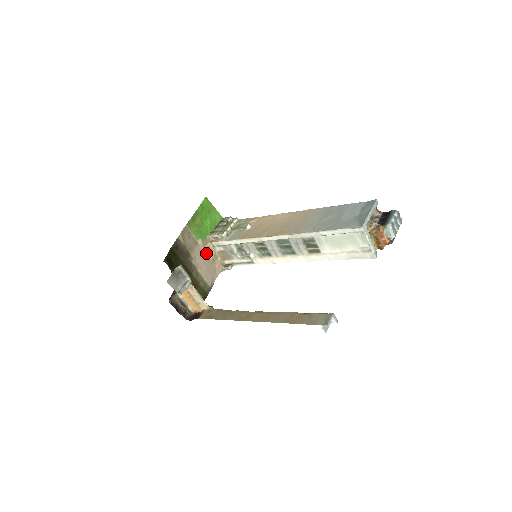
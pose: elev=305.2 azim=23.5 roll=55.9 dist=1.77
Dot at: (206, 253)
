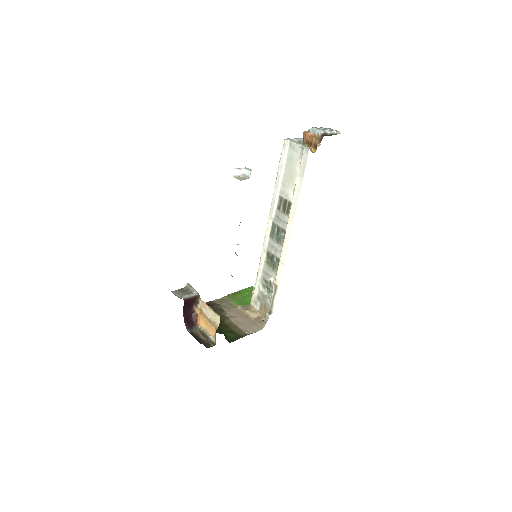
Dot at: (246, 314)
